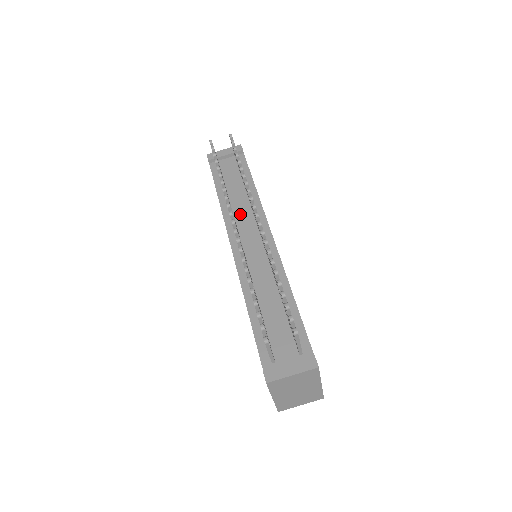
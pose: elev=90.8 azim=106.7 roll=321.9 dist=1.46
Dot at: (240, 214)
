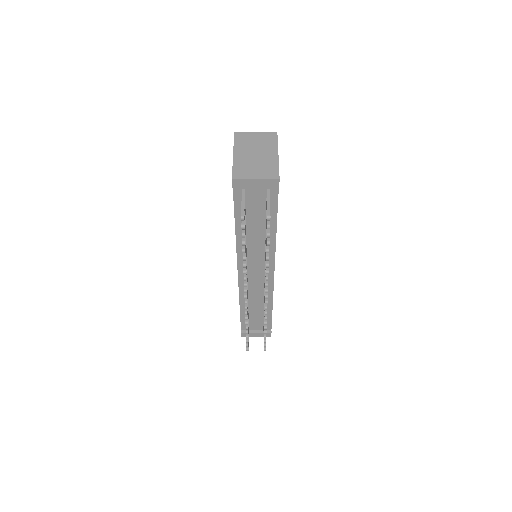
Dot at: (253, 250)
